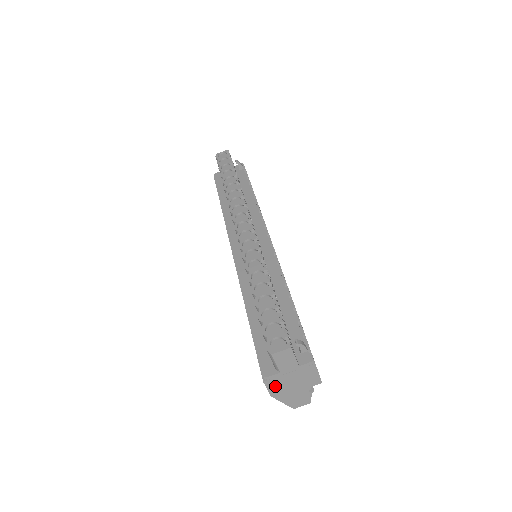
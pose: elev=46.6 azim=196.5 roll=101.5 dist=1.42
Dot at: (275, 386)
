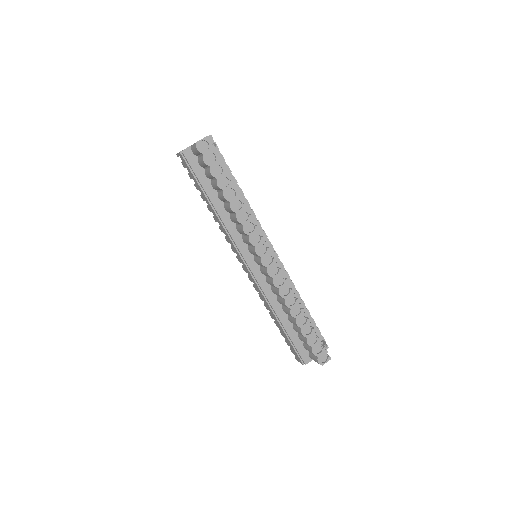
Dot at: occluded
